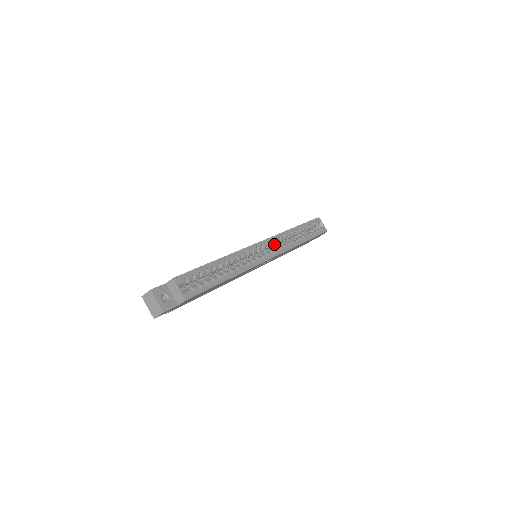
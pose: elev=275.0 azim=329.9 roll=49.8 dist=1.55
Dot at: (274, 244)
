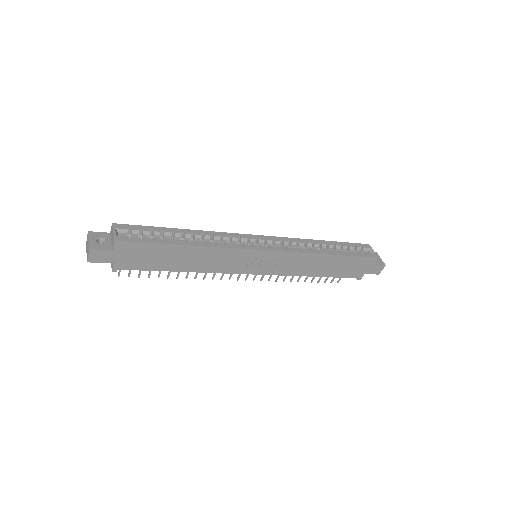
Dot at: (281, 246)
